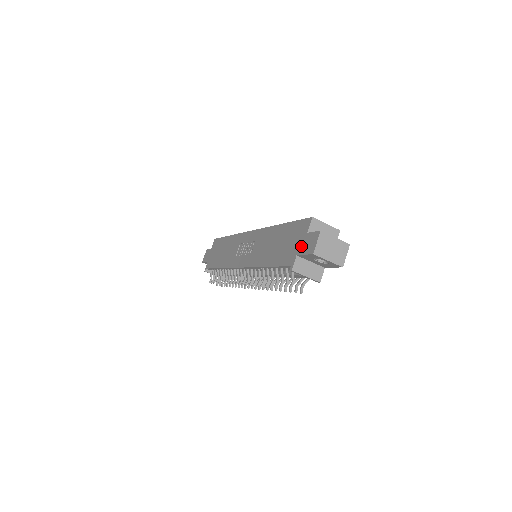
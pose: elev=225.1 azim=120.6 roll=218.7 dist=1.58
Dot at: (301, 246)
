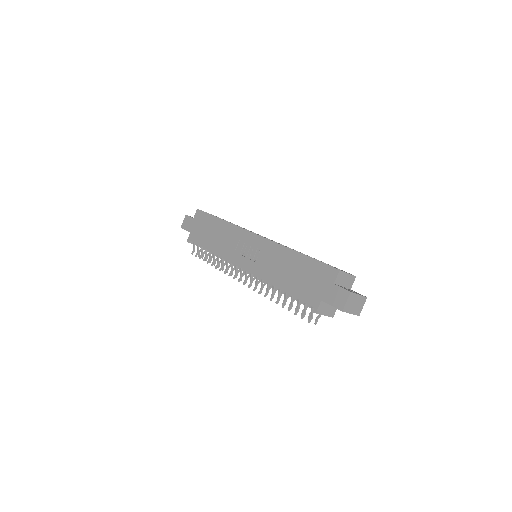
Dot at: (327, 294)
